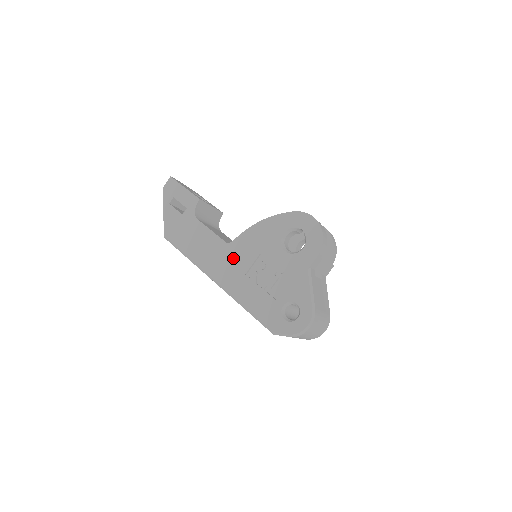
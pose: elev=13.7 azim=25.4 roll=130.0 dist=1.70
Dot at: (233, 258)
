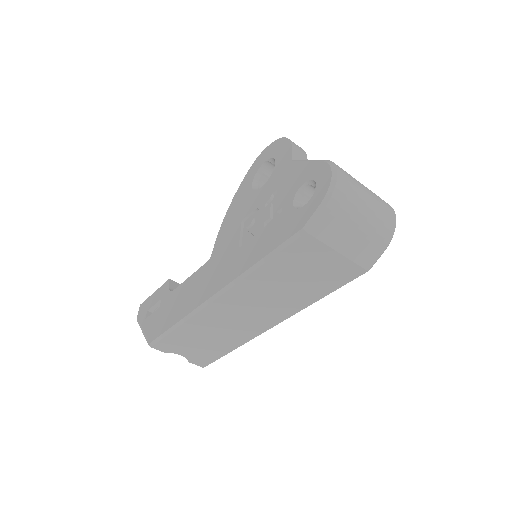
Dot at: (219, 258)
